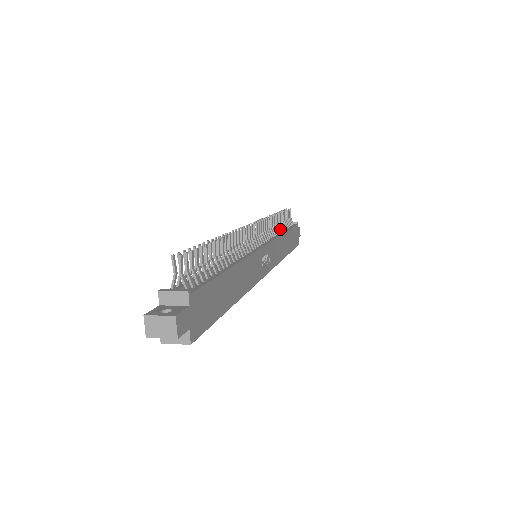
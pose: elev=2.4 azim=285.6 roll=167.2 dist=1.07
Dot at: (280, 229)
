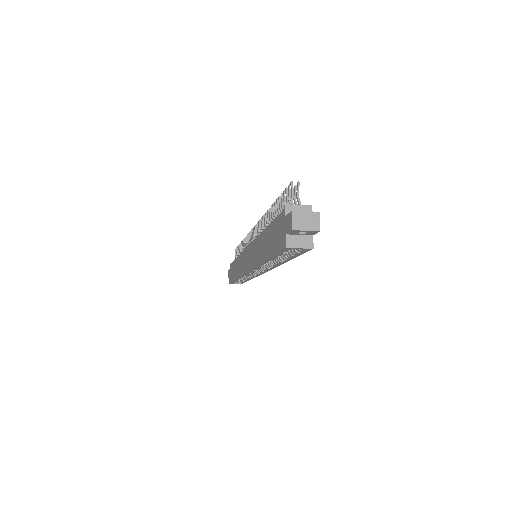
Dot at: occluded
